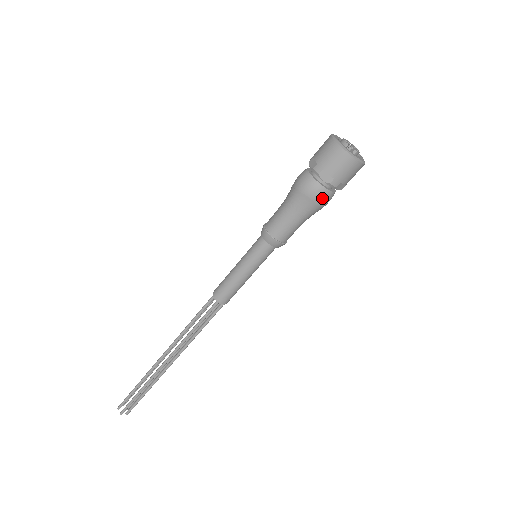
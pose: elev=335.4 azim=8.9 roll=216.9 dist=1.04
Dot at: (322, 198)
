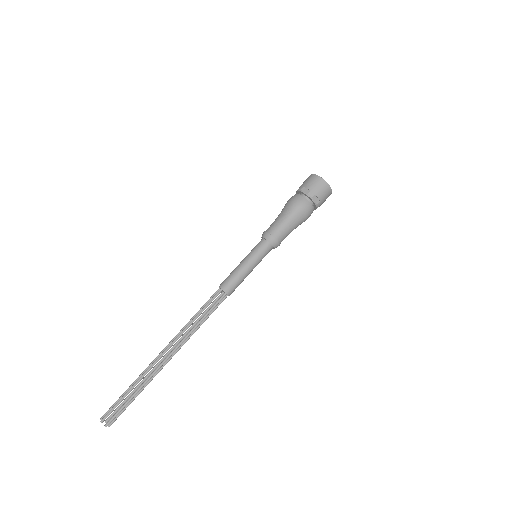
Dot at: (310, 214)
